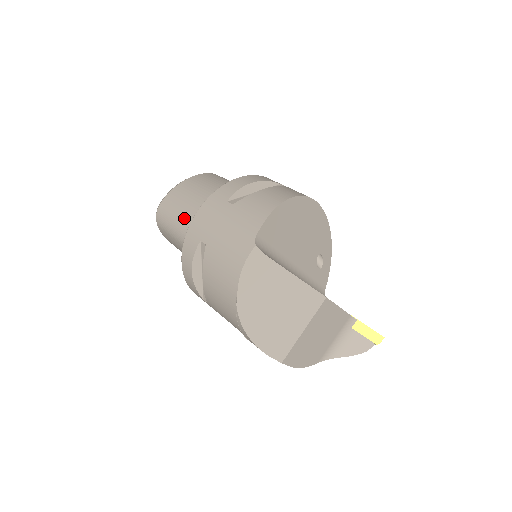
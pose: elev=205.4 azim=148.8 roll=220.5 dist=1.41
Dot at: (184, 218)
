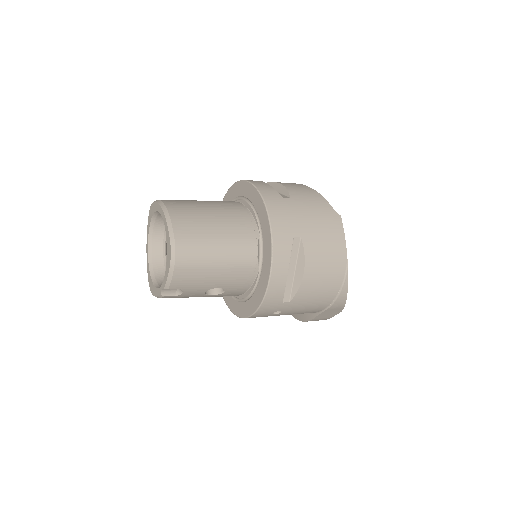
Dot at: (226, 237)
